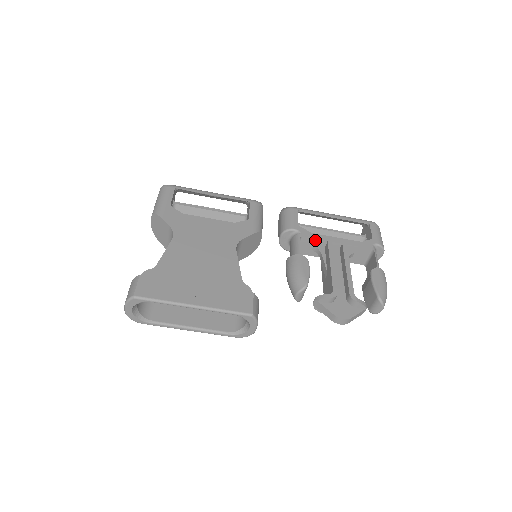
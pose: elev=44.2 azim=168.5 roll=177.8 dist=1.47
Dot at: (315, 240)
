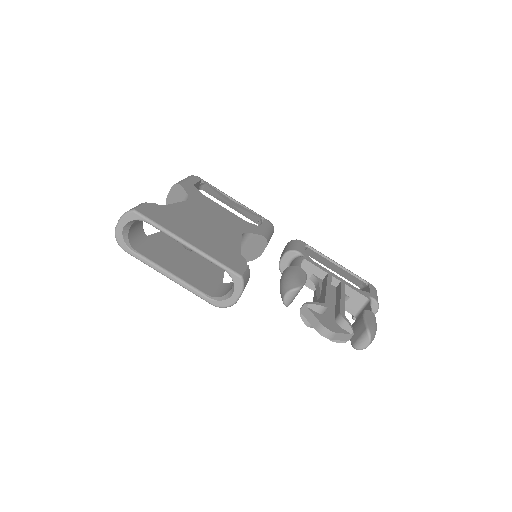
Dot at: (316, 268)
